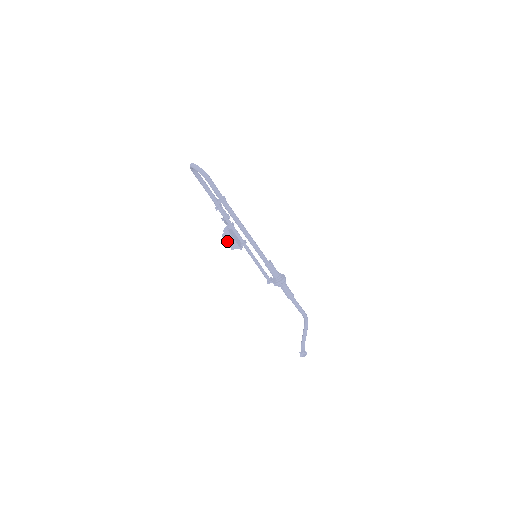
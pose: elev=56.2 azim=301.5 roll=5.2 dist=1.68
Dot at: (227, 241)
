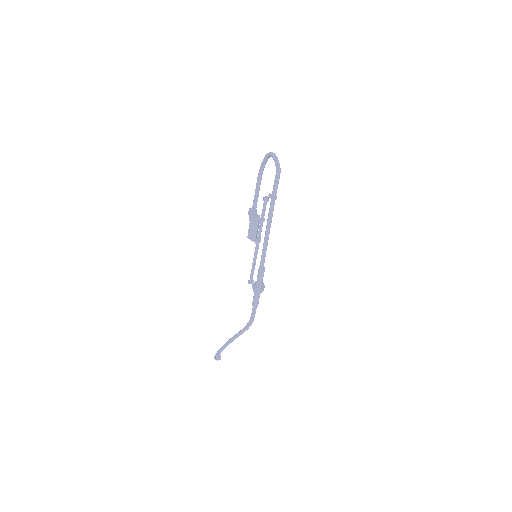
Dot at: (250, 229)
